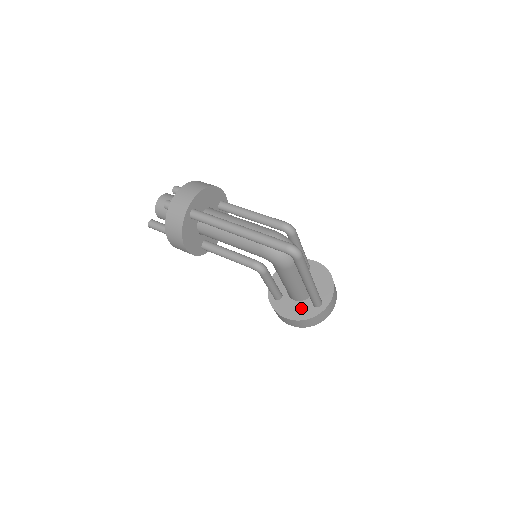
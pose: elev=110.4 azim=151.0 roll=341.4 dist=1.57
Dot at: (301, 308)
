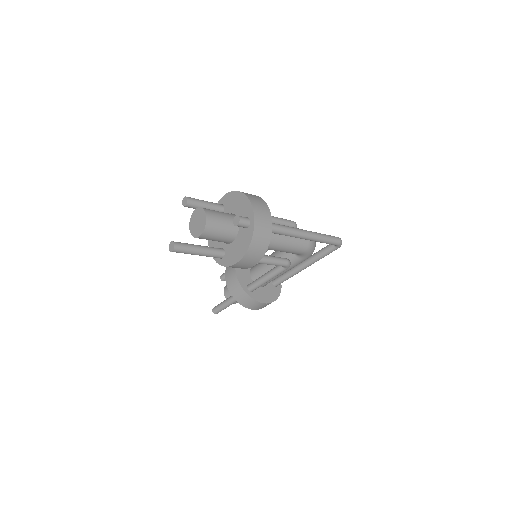
Dot at: (270, 291)
